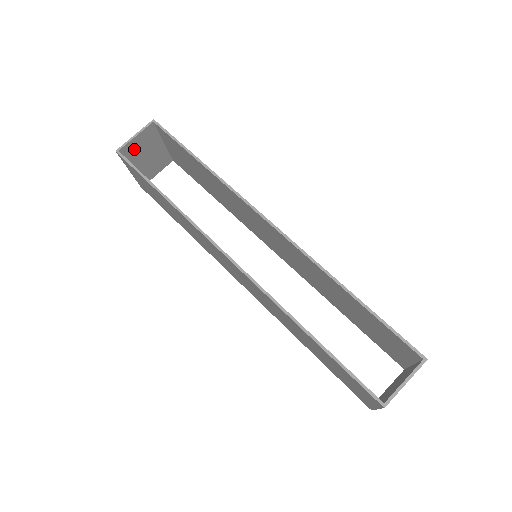
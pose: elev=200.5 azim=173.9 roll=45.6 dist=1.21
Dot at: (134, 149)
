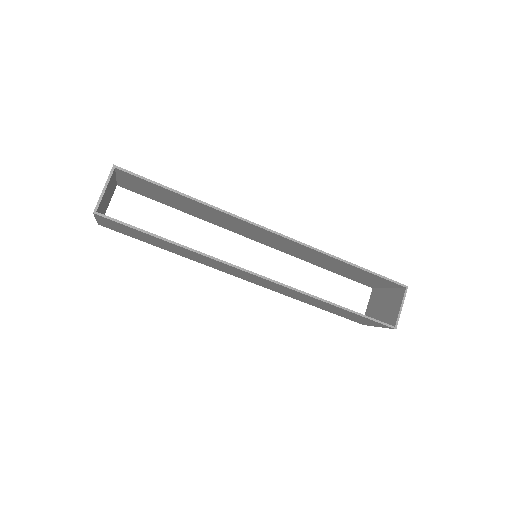
Dot at: (102, 200)
